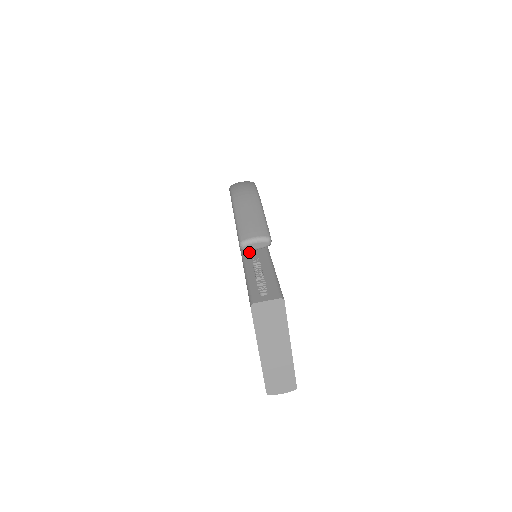
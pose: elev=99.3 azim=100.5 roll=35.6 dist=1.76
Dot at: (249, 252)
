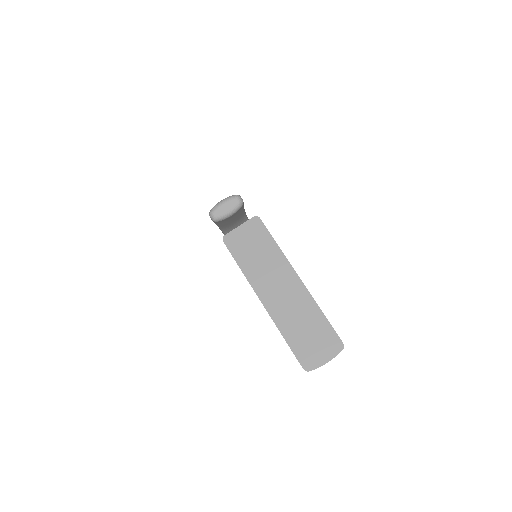
Dot at: occluded
